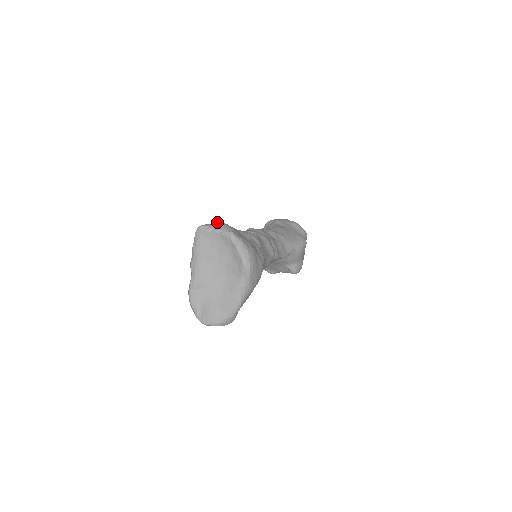
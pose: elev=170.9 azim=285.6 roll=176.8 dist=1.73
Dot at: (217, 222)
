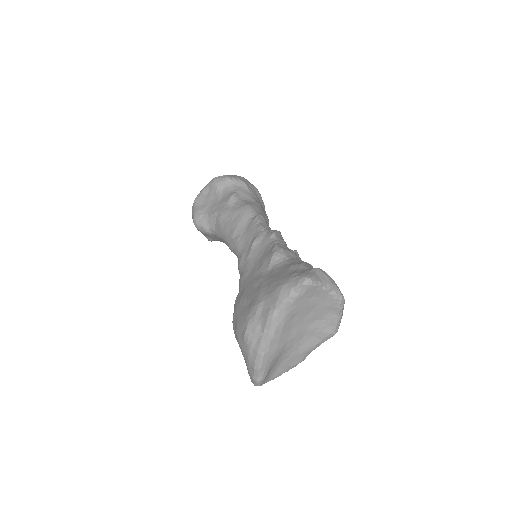
Dot at: (323, 272)
